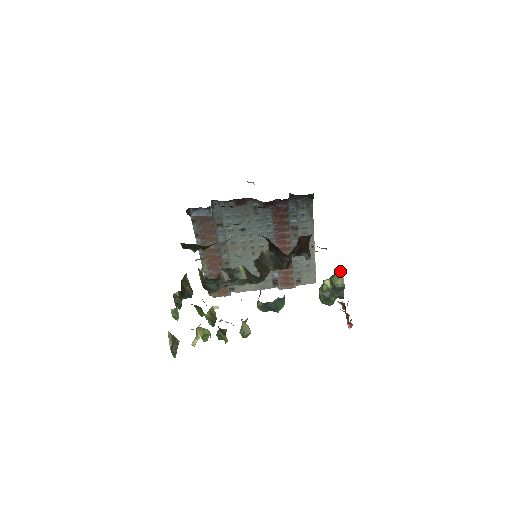
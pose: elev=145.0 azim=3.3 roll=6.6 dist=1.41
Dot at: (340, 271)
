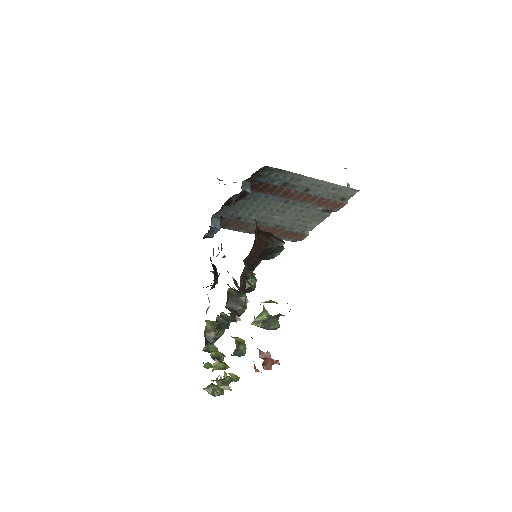
Dot at: occluded
